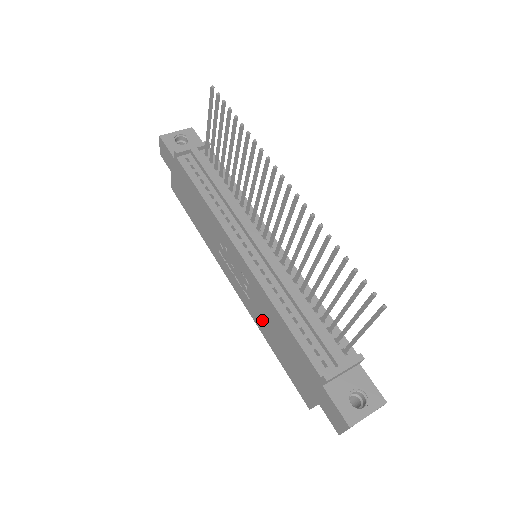
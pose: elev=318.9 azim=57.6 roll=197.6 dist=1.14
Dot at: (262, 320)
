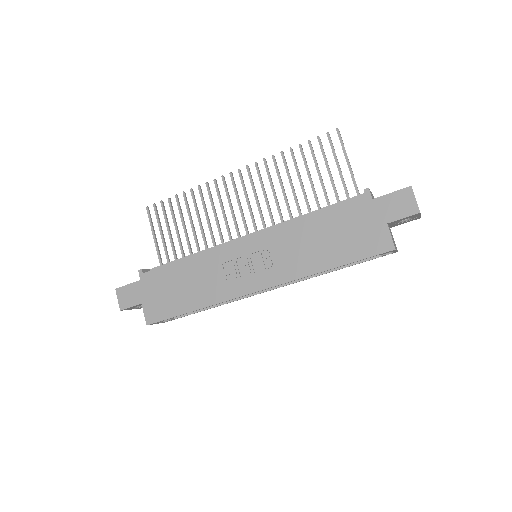
Dot at: (302, 258)
